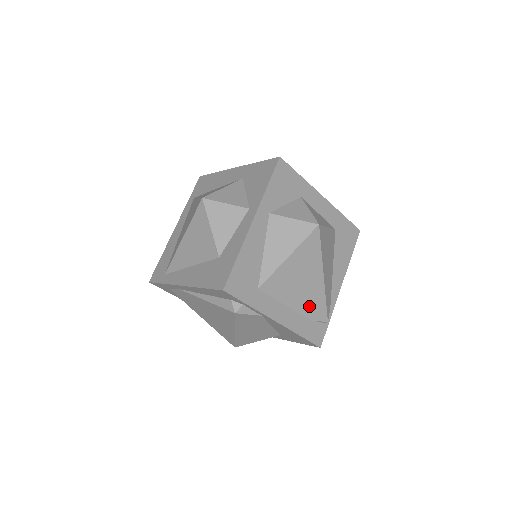
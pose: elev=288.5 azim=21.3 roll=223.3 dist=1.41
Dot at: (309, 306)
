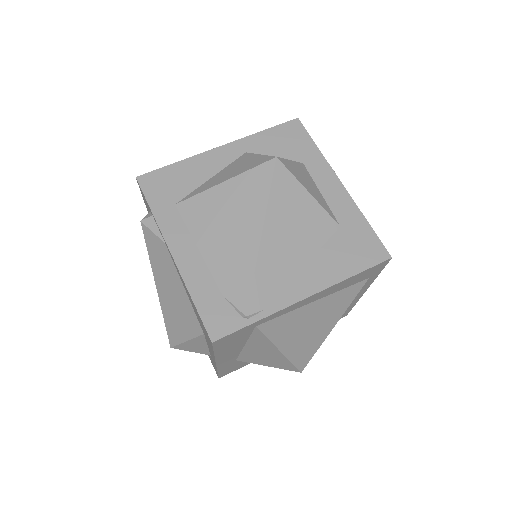
Dot at: (227, 269)
